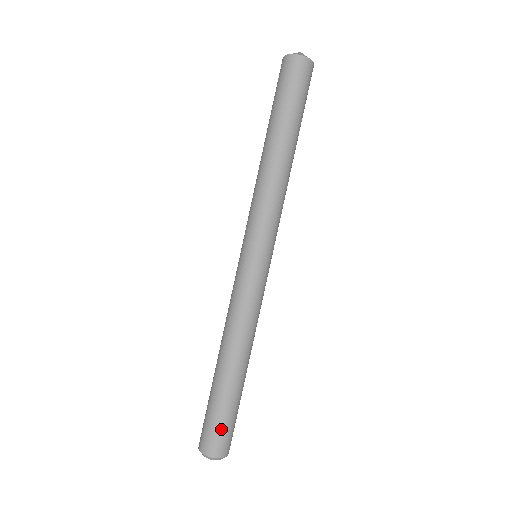
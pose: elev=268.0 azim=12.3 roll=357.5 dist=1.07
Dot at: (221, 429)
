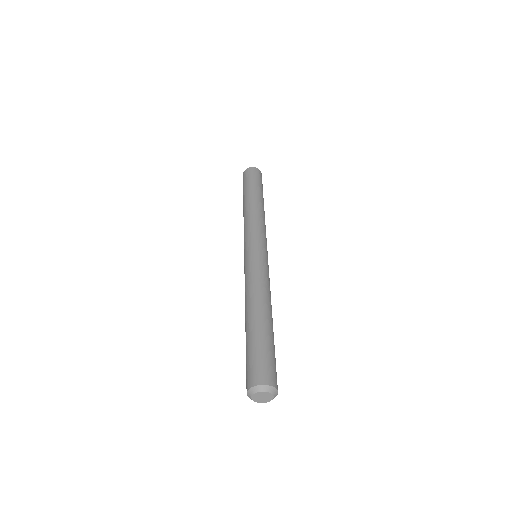
Dot at: (251, 362)
